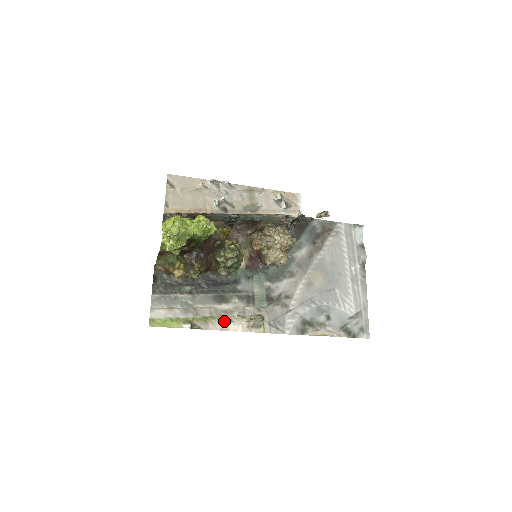
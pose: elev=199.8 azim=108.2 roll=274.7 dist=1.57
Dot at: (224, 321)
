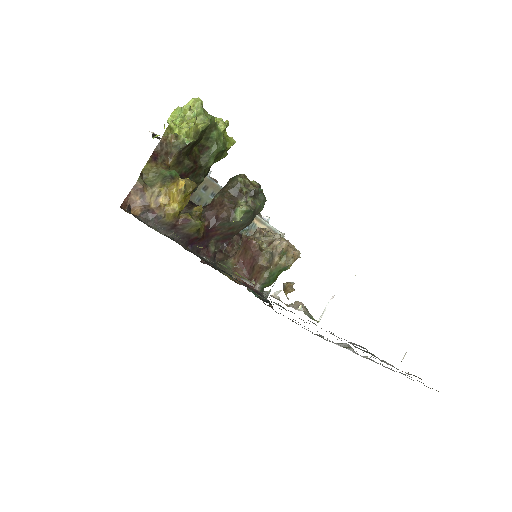
Dot at: occluded
